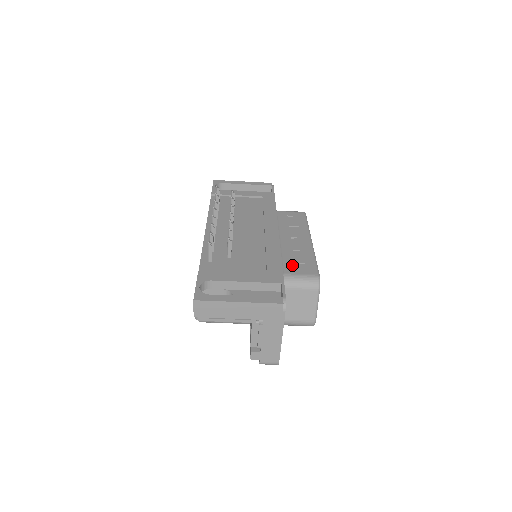
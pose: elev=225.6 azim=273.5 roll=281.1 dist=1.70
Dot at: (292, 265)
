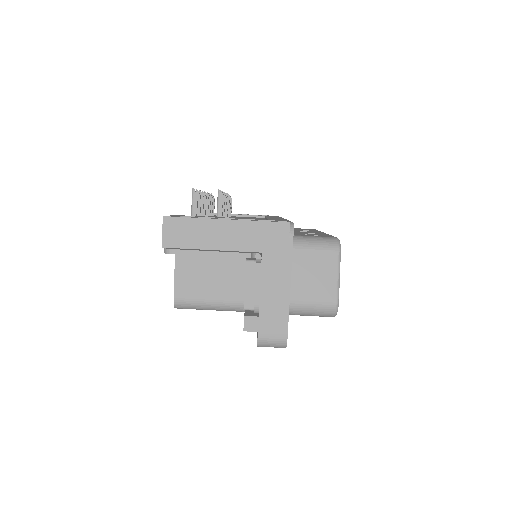
Dot at: (301, 234)
